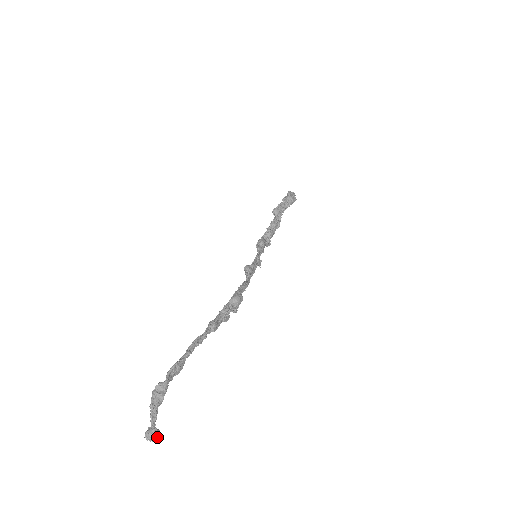
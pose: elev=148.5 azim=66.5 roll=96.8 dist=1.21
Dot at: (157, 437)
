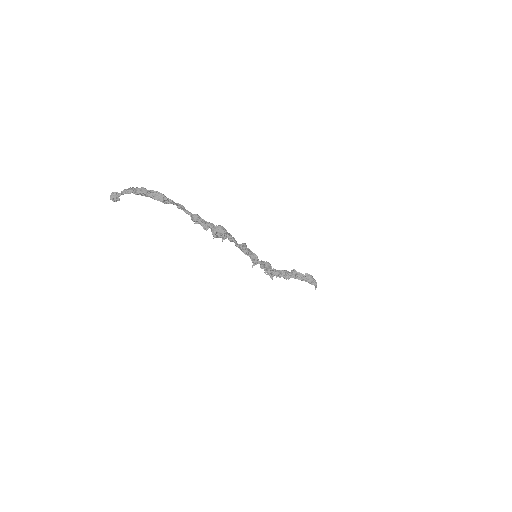
Dot at: (116, 198)
